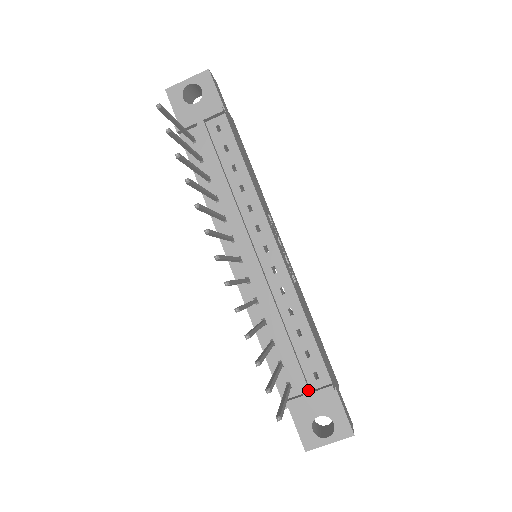
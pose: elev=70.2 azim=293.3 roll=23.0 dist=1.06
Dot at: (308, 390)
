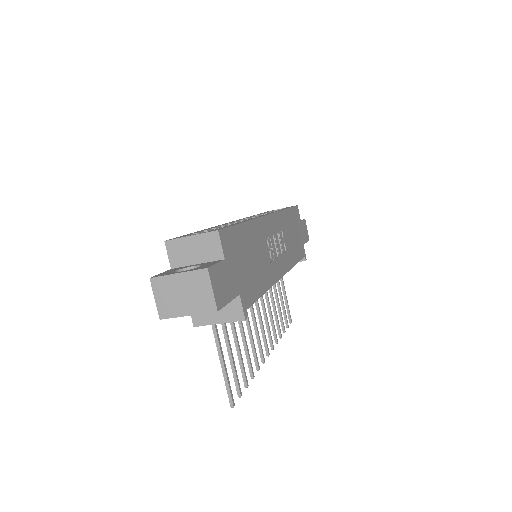
Dot at: occluded
